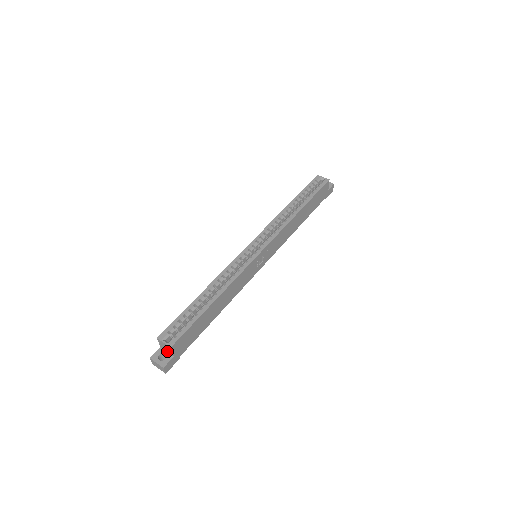
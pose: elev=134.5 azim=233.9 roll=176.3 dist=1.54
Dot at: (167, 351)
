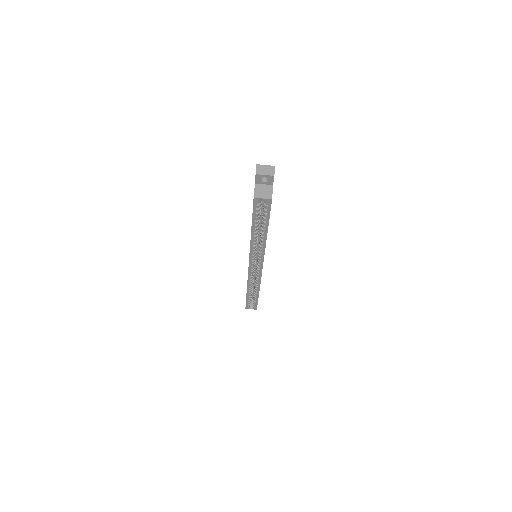
Dot at: (252, 300)
